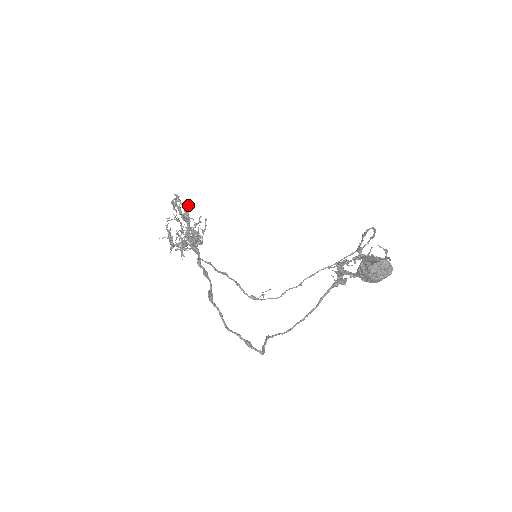
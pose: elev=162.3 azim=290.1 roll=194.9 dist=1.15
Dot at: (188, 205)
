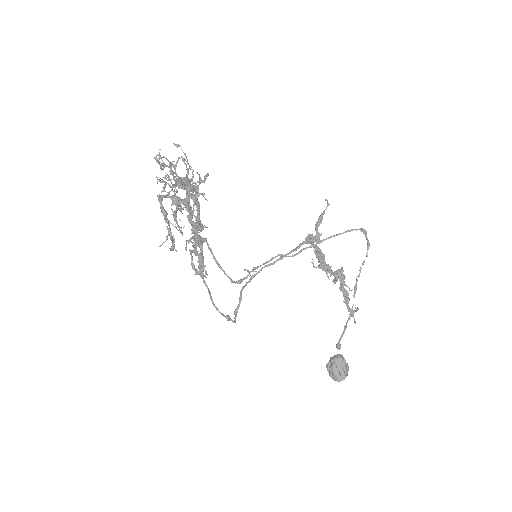
Dot at: (195, 188)
